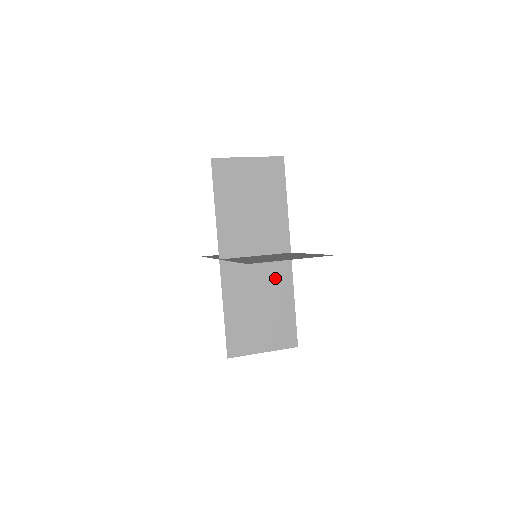
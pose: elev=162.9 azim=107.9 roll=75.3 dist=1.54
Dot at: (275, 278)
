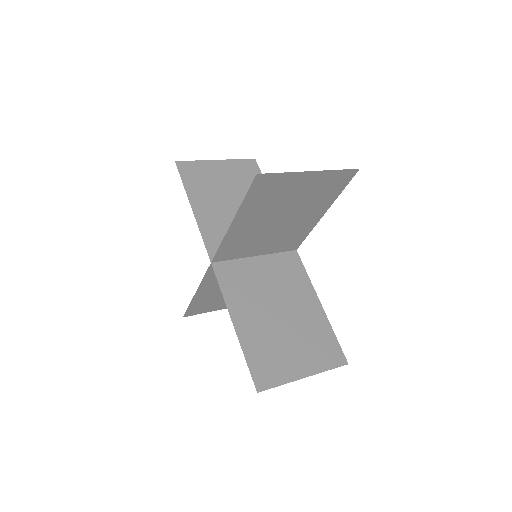
Dot at: (288, 279)
